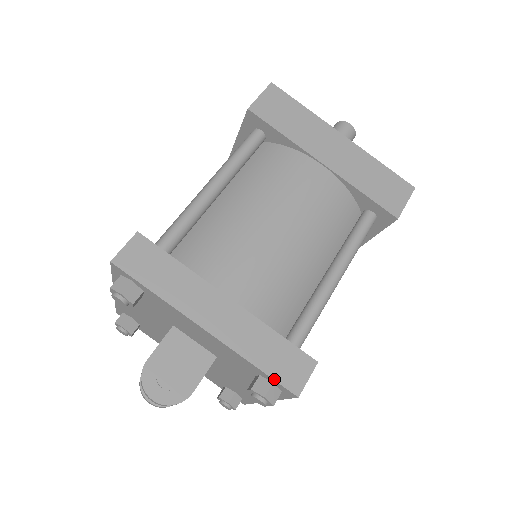
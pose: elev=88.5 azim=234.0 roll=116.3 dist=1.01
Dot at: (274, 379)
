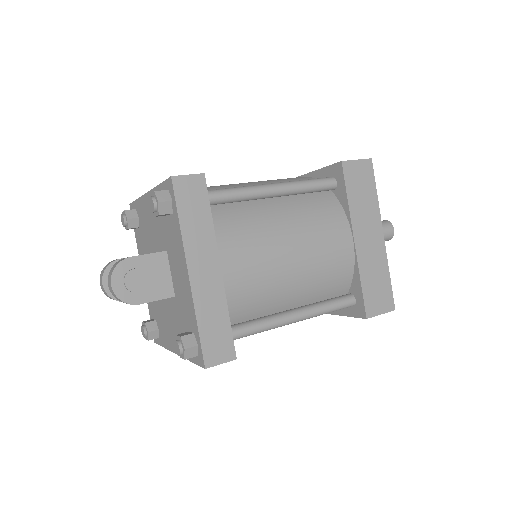
Dot at: (201, 344)
